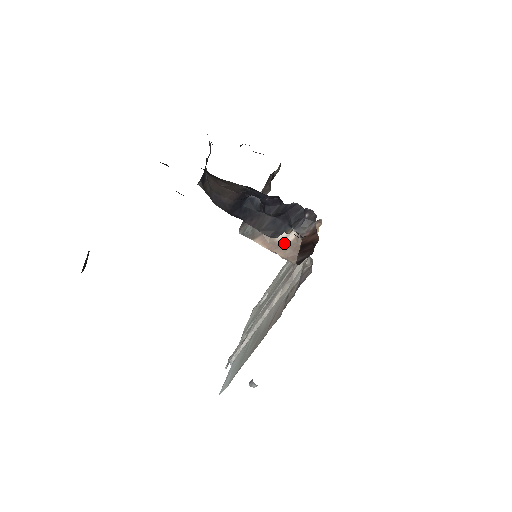
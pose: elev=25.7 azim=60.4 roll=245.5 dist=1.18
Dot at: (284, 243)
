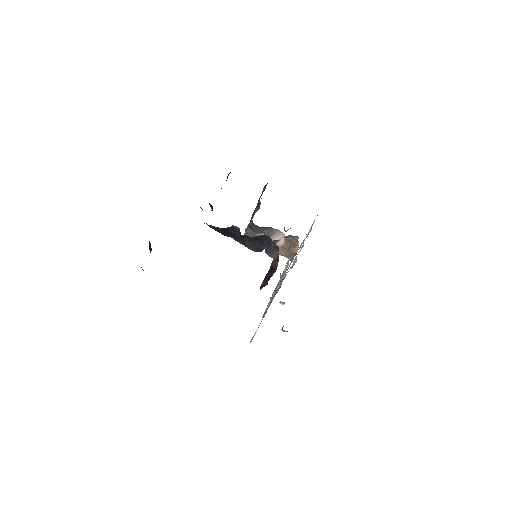
Dot at: (278, 245)
